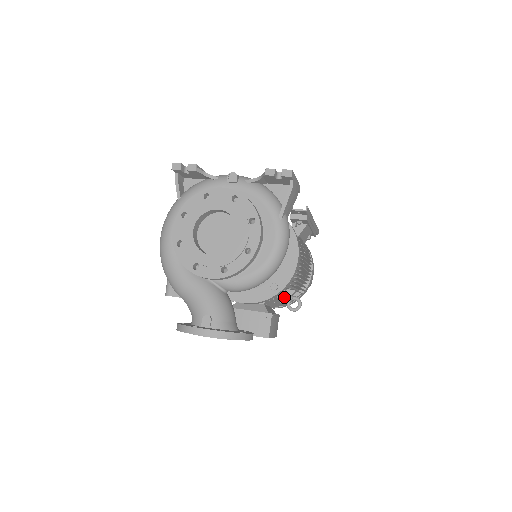
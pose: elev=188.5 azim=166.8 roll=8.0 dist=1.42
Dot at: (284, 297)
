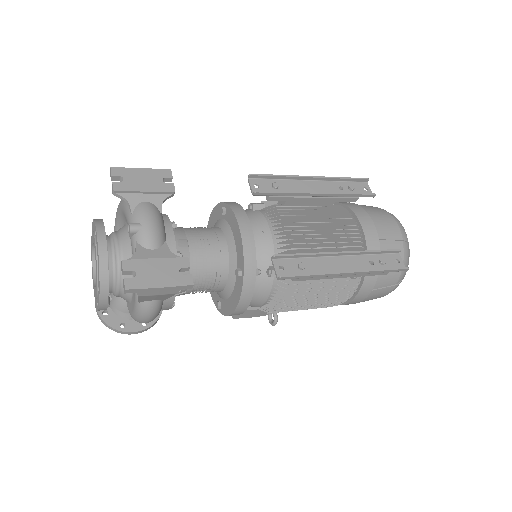
Dot at: occluded
